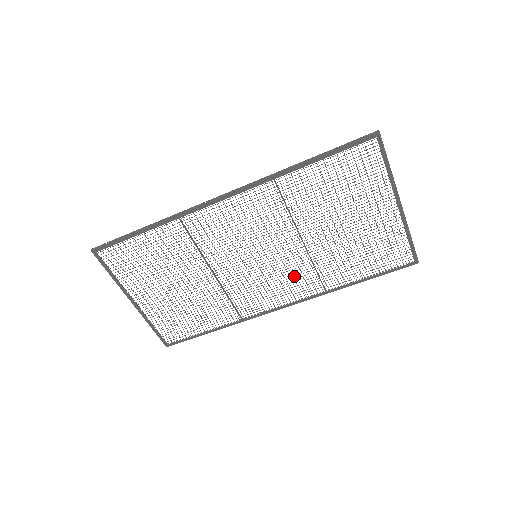
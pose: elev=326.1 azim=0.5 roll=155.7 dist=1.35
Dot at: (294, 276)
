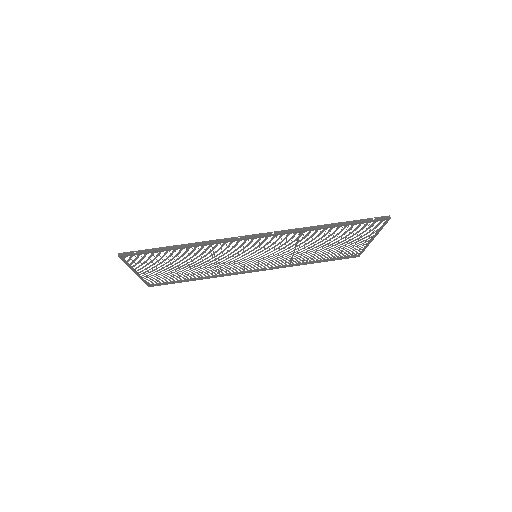
Dot at: (275, 262)
